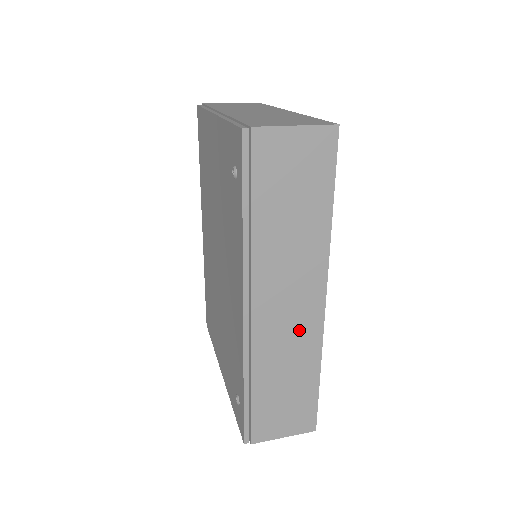
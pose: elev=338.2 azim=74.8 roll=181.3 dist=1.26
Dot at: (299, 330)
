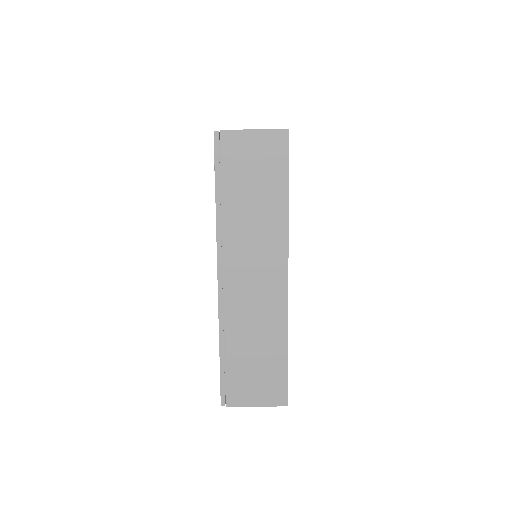
Dot at: (266, 301)
